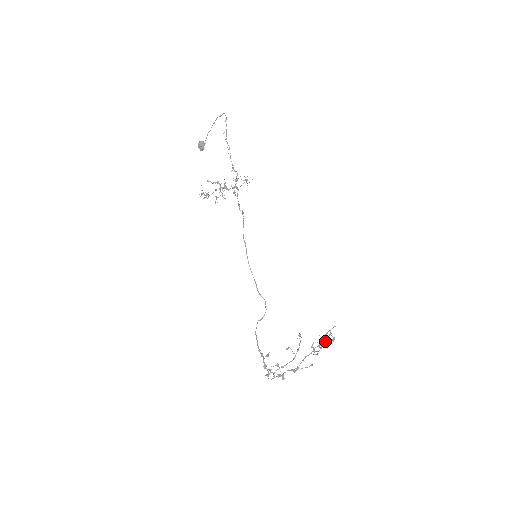
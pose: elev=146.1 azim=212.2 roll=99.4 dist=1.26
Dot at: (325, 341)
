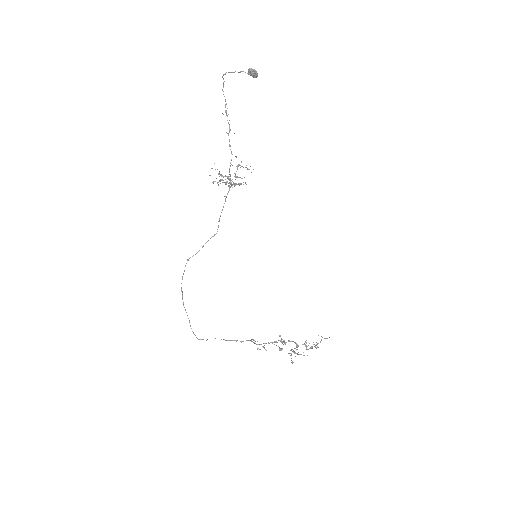
Dot at: (297, 354)
